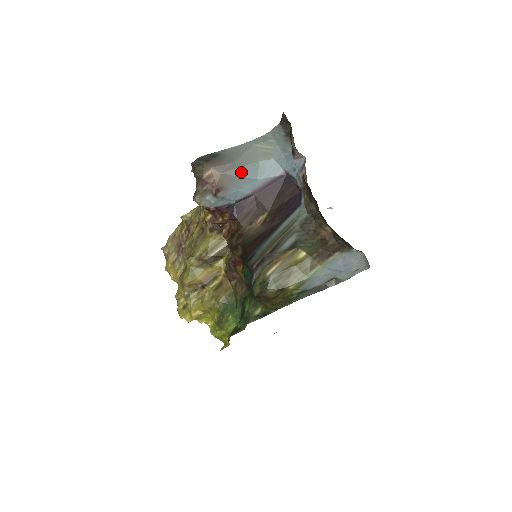
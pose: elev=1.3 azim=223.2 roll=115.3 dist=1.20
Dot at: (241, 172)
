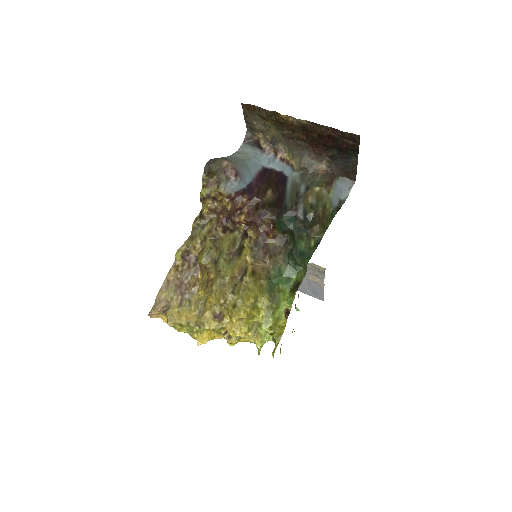
Dot at: (241, 165)
